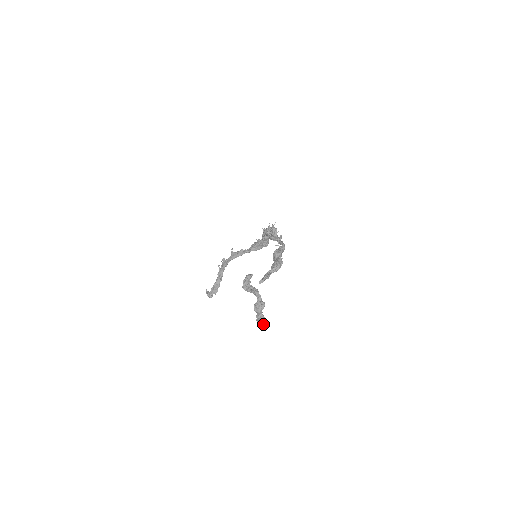
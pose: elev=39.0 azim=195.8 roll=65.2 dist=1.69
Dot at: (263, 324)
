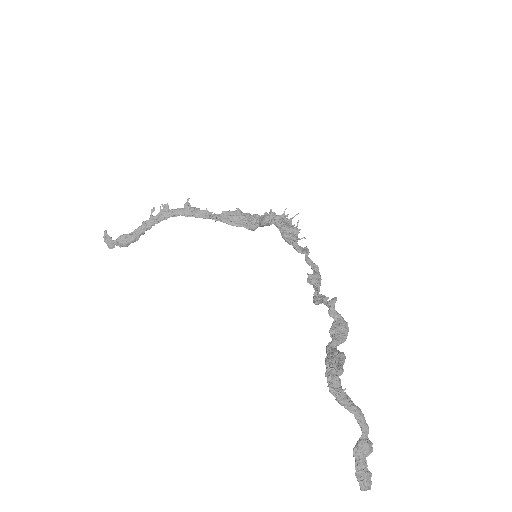
Dot at: (367, 488)
